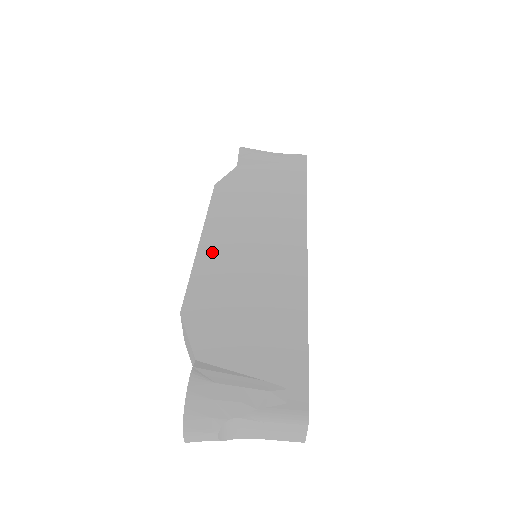
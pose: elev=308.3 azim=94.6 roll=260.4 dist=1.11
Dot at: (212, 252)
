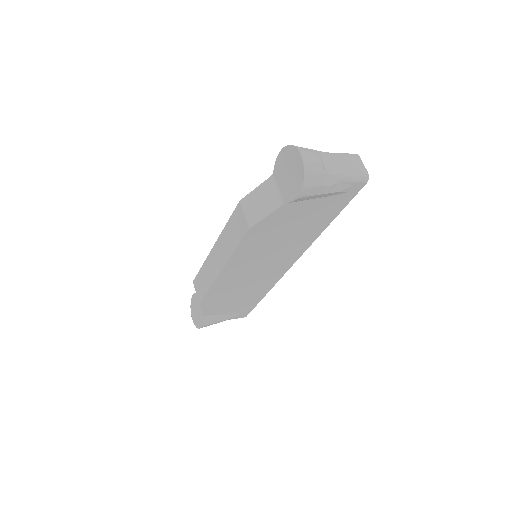
Dot at: occluded
